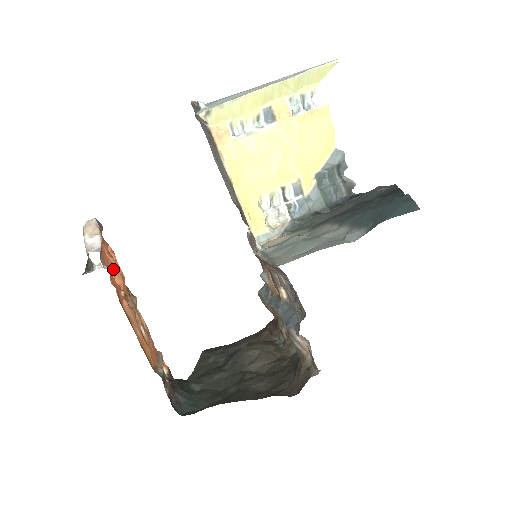
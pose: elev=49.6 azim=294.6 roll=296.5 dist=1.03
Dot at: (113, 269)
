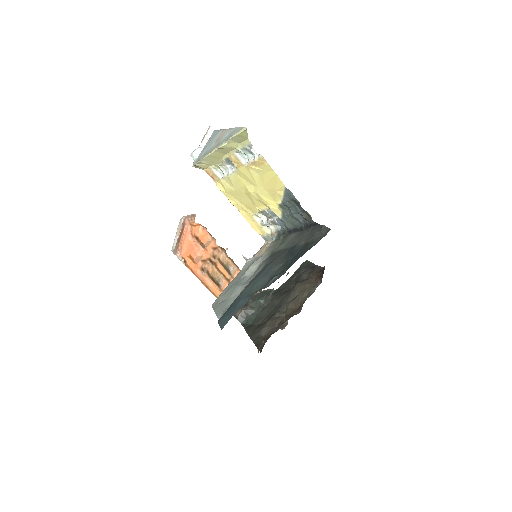
Dot at: (197, 247)
